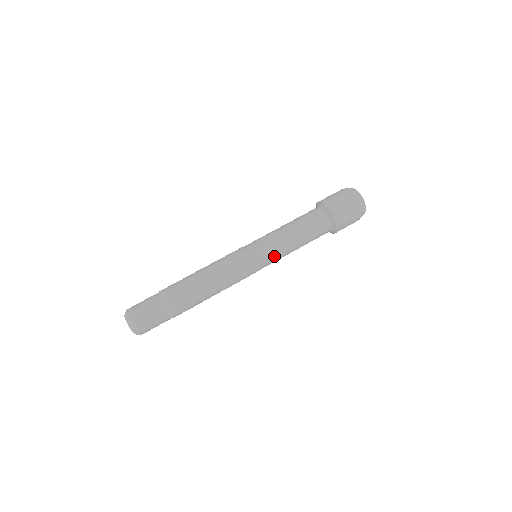
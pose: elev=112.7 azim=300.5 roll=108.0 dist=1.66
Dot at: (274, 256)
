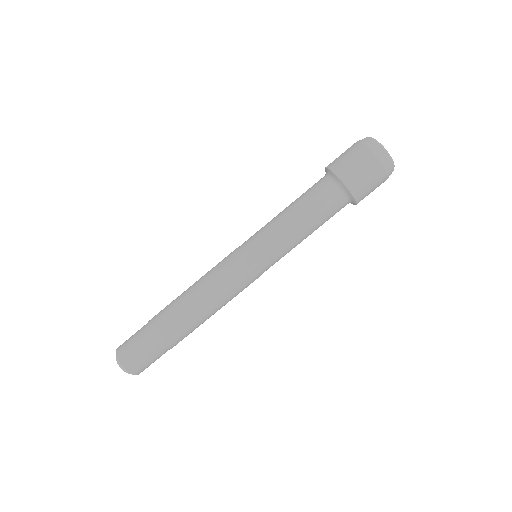
Dot at: occluded
